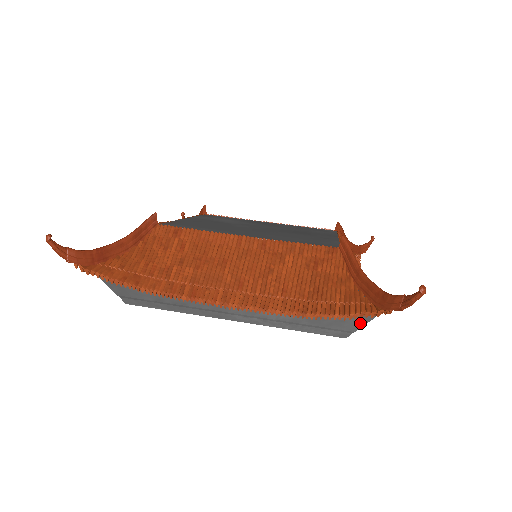
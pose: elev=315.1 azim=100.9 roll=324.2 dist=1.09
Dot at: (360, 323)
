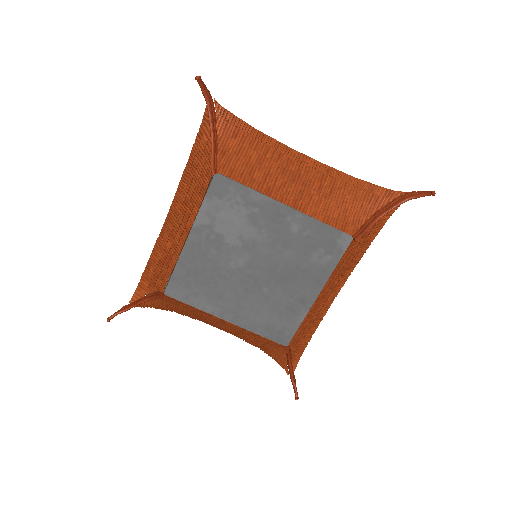
Dot at: occluded
